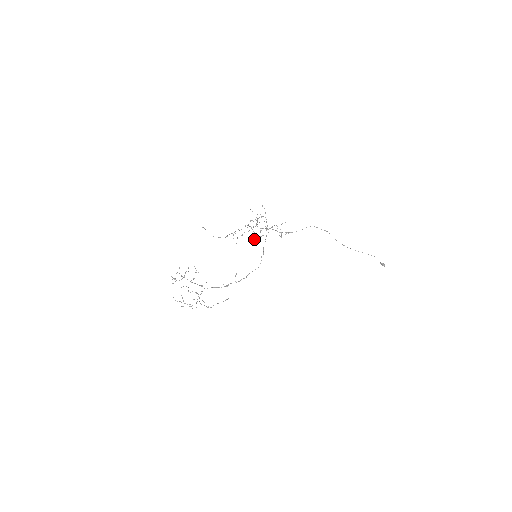
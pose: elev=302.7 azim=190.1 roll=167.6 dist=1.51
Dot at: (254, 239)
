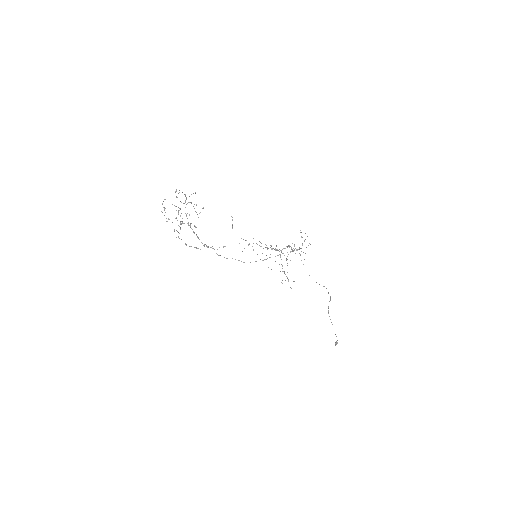
Dot at: occluded
